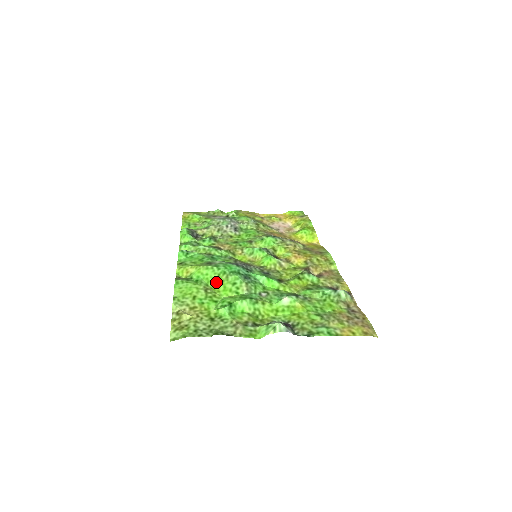
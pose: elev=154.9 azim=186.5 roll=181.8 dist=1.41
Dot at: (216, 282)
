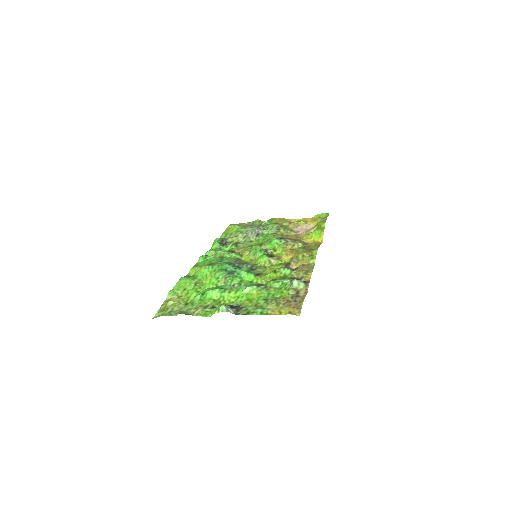
Dot at: (207, 278)
